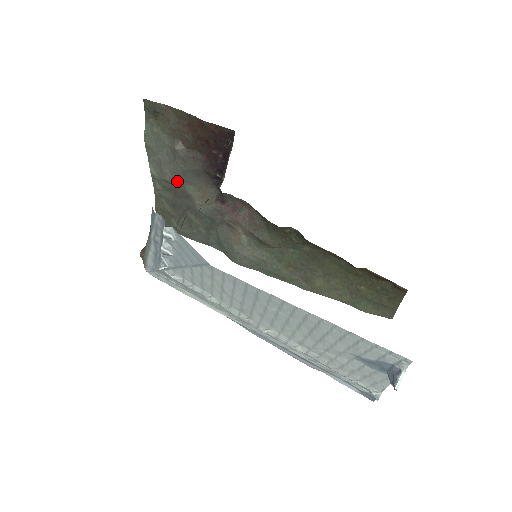
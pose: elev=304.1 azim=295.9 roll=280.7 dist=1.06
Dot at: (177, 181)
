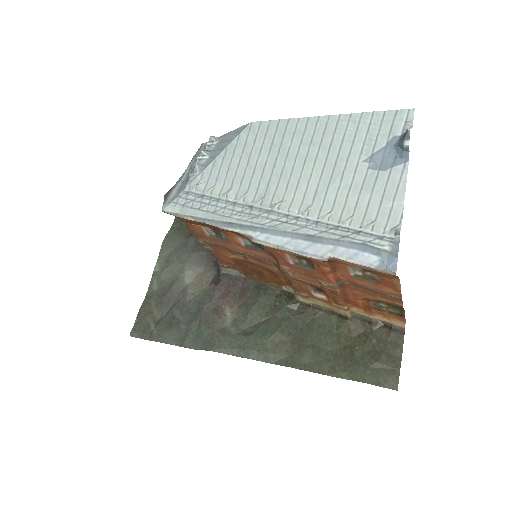
Dot at: (180, 266)
